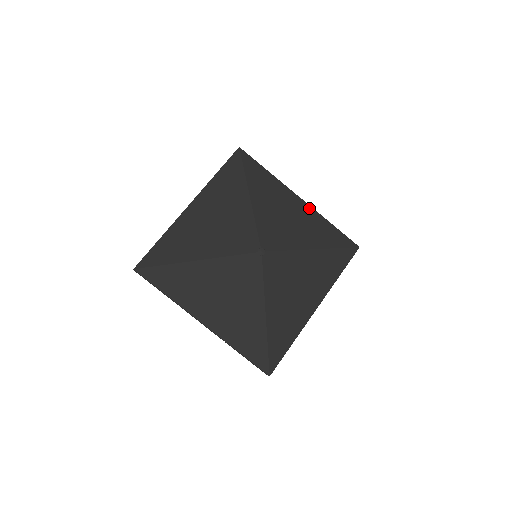
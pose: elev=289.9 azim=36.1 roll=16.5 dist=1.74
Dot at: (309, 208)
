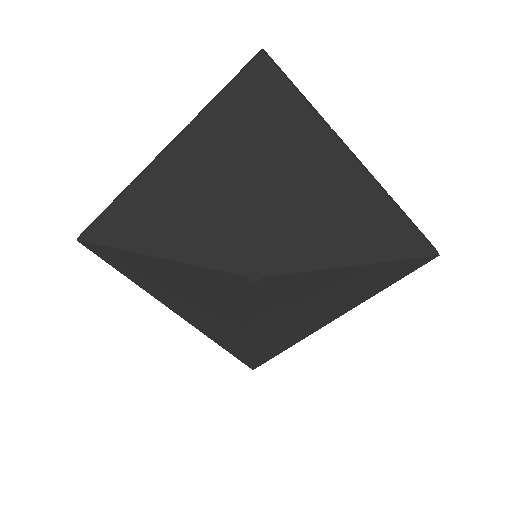
Dot at: (372, 187)
